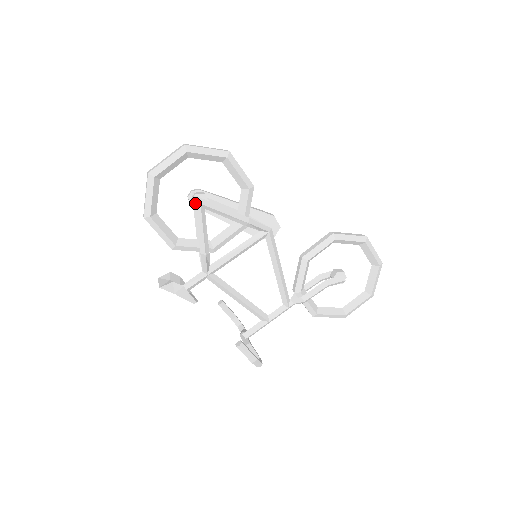
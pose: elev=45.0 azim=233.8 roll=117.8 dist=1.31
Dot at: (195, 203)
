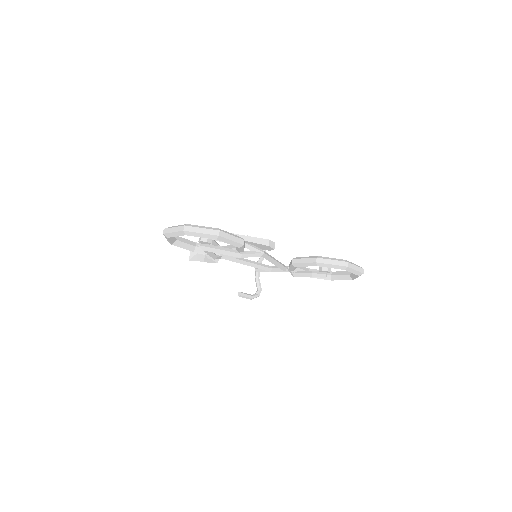
Dot at: (200, 247)
